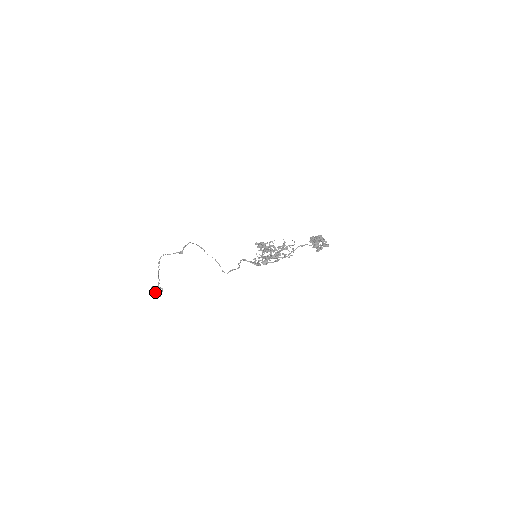
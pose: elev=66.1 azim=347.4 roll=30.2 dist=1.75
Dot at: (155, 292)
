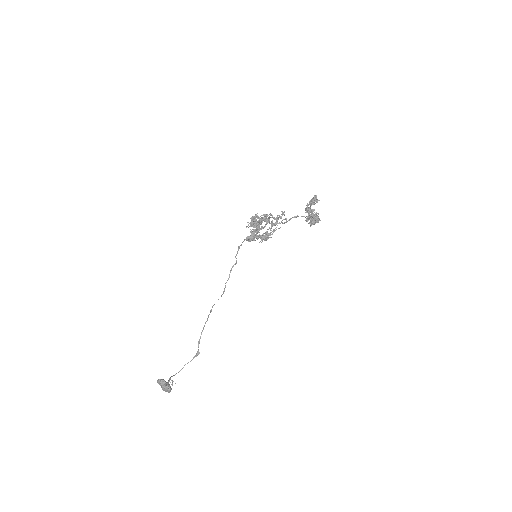
Dot at: (162, 381)
